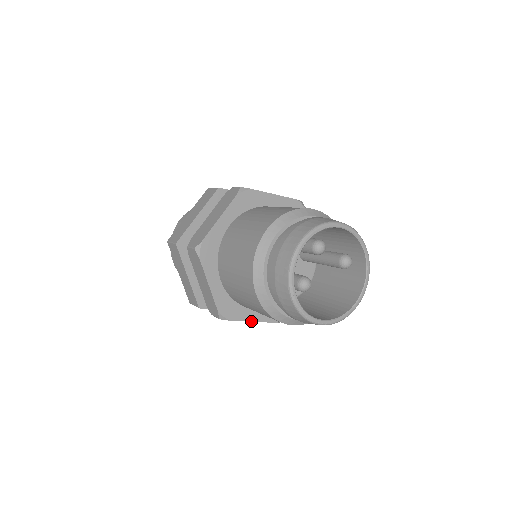
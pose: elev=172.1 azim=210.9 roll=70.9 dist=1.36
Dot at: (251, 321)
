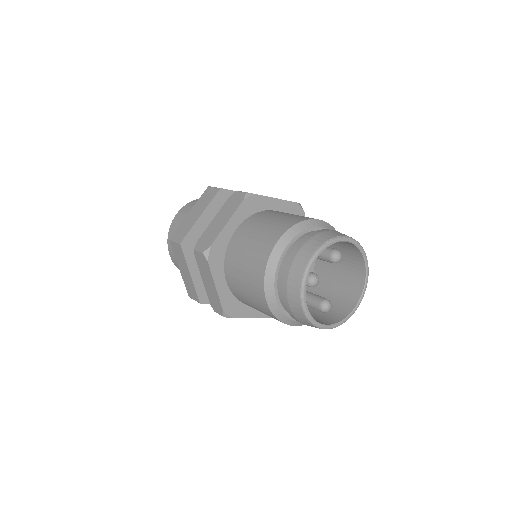
Dot at: occluded
